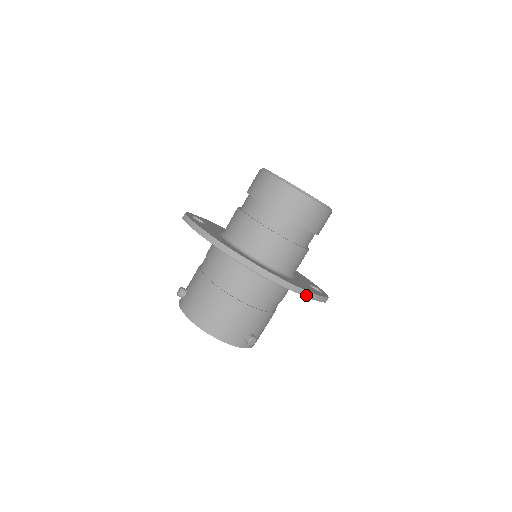
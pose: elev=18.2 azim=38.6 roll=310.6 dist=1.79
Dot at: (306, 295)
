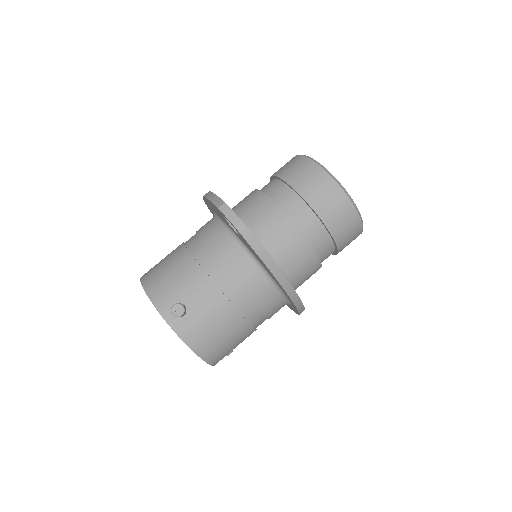
Dot at: occluded
